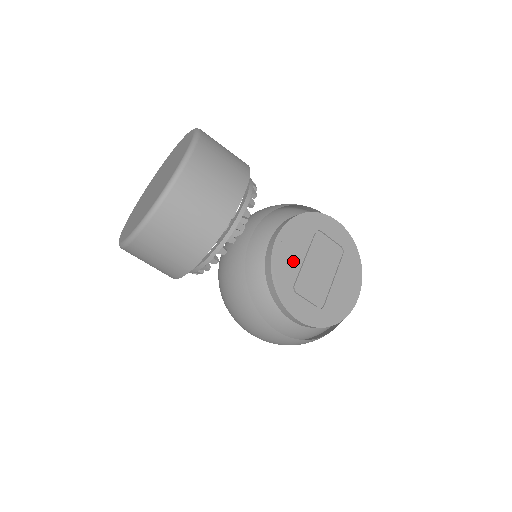
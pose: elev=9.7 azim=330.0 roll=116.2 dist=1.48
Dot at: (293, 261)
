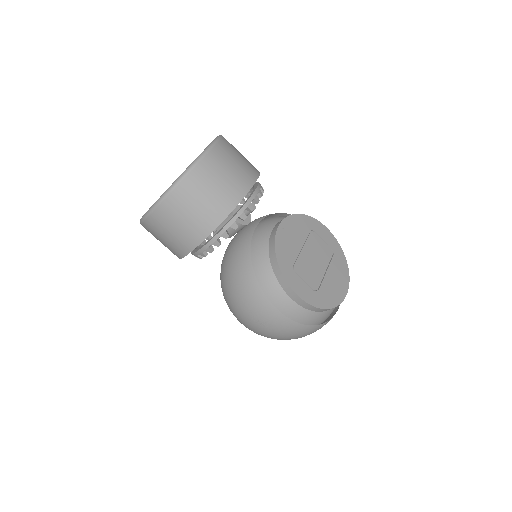
Dot at: (293, 246)
